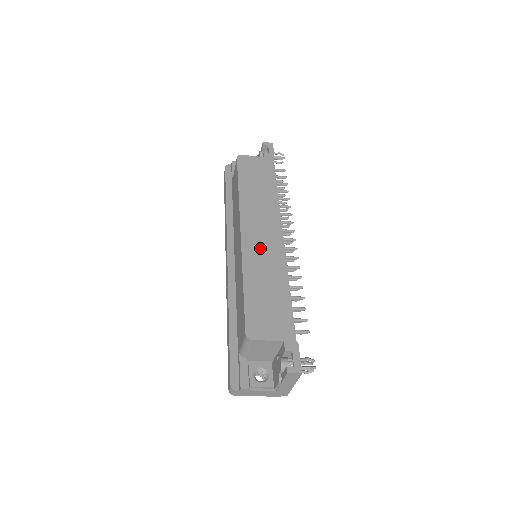
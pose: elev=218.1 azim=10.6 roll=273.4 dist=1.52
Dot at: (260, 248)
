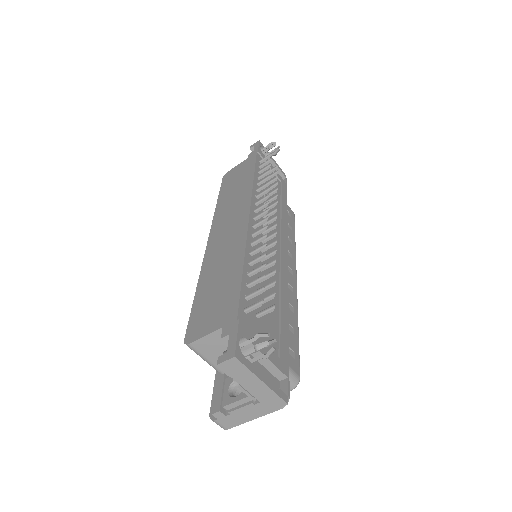
Dot at: (222, 242)
